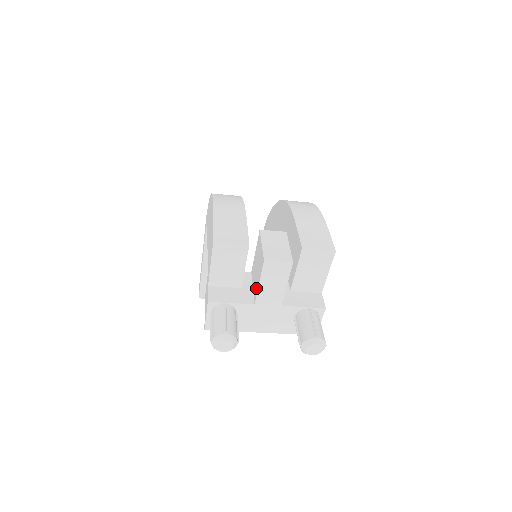
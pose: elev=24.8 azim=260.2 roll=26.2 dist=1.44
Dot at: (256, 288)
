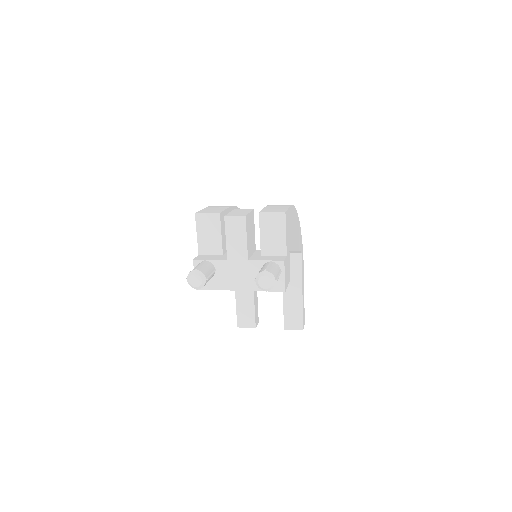
Dot at: (227, 247)
